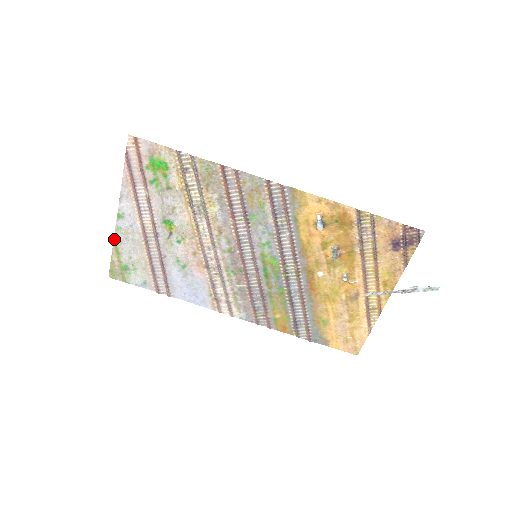
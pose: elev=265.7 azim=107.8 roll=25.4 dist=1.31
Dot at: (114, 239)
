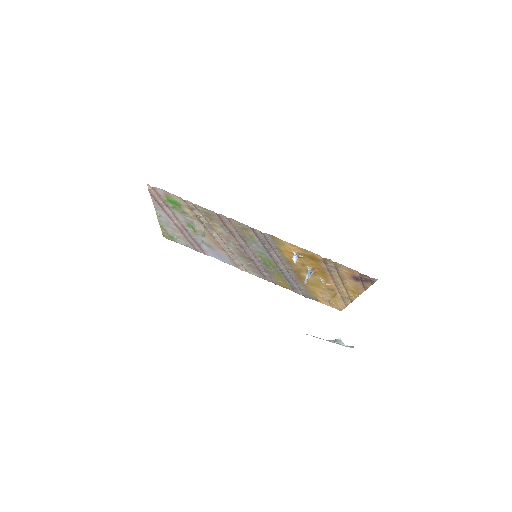
Dot at: (159, 224)
